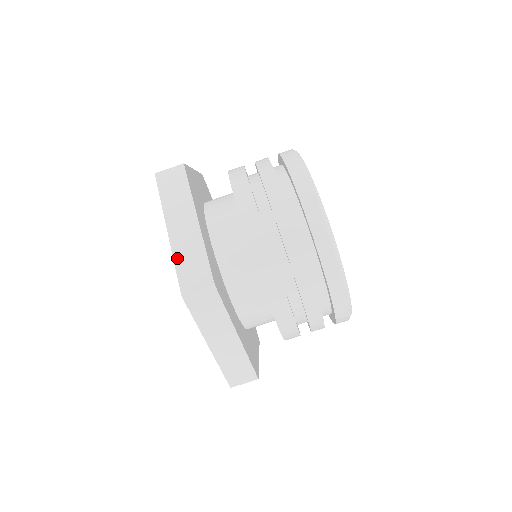
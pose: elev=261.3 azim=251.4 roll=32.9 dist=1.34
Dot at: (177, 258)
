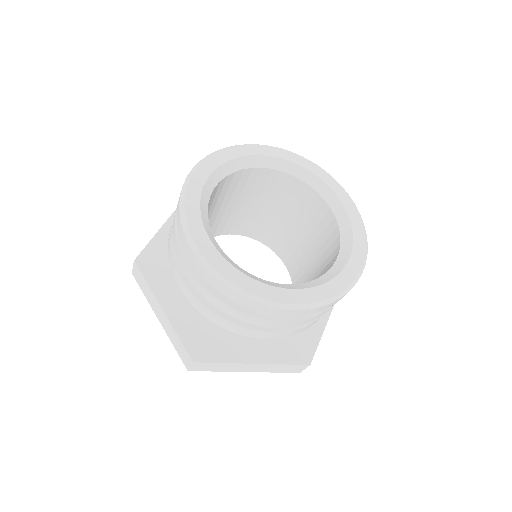
Dot at: (272, 372)
